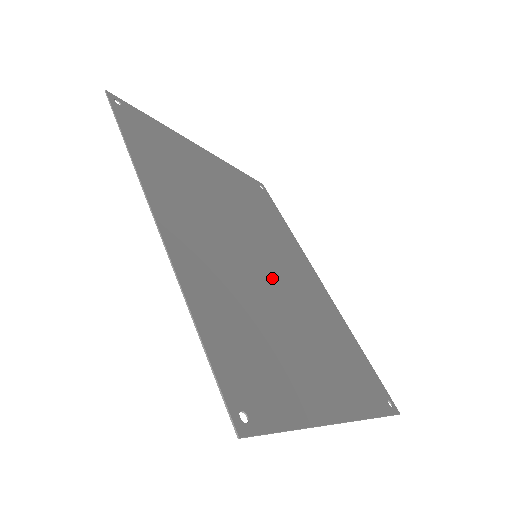
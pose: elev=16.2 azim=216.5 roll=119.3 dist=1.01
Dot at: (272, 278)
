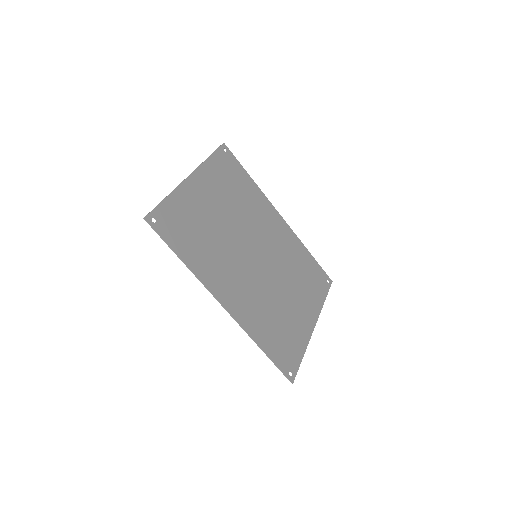
Dot at: (267, 264)
